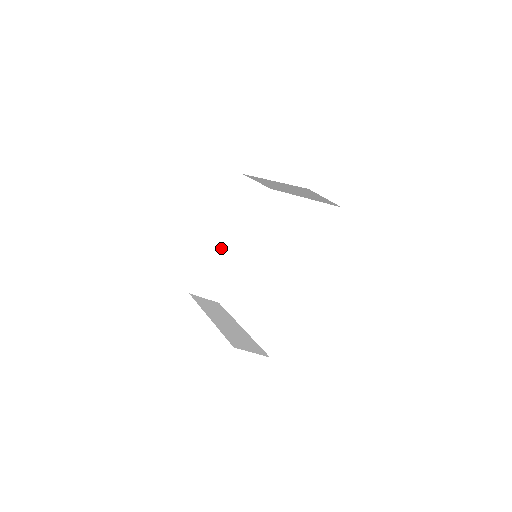
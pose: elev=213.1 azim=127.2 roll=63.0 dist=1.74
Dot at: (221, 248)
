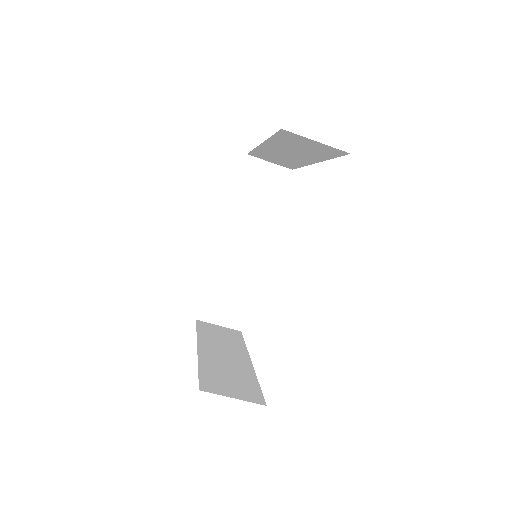
Dot at: (233, 256)
